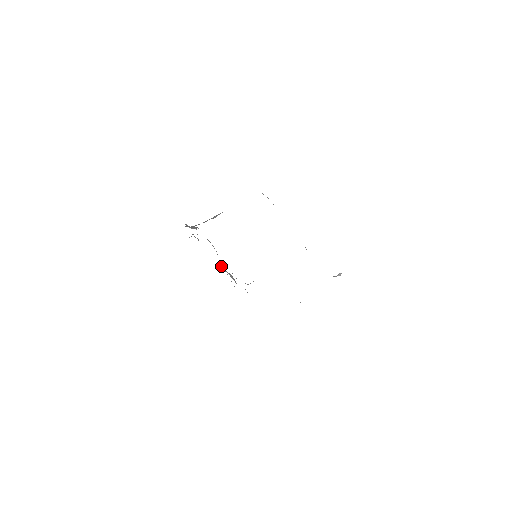
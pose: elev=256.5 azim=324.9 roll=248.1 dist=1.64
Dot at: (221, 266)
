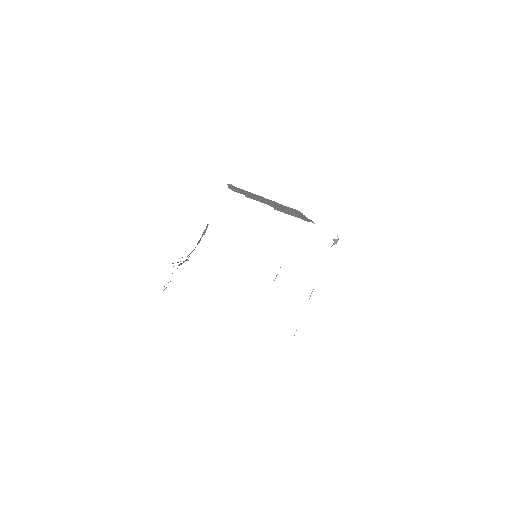
Dot at: occluded
